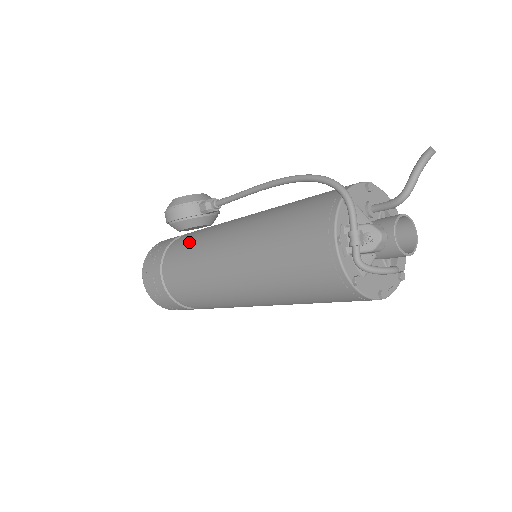
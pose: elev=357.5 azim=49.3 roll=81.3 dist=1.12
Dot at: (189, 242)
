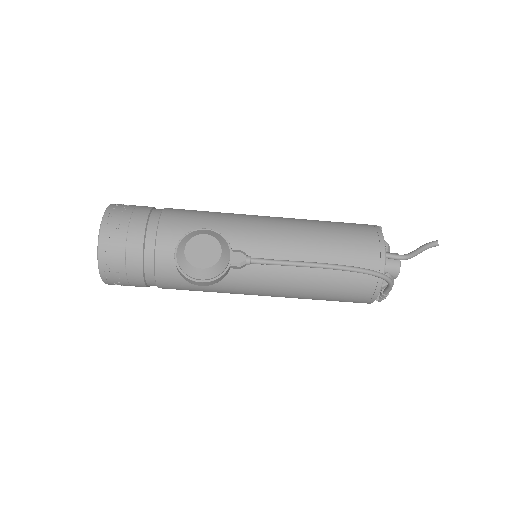
Dot at: occluded
